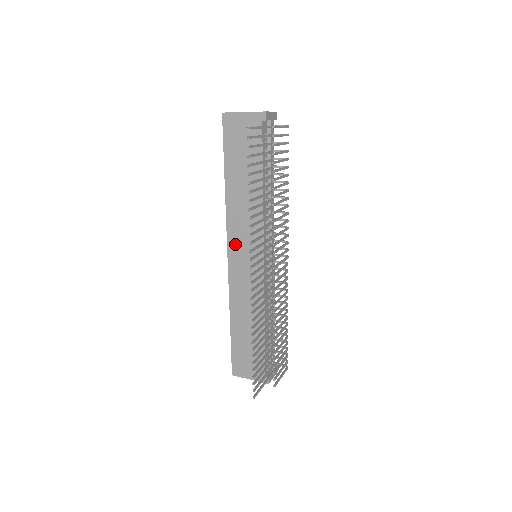
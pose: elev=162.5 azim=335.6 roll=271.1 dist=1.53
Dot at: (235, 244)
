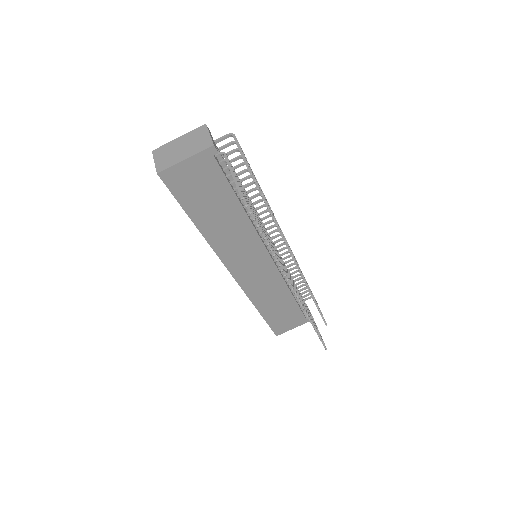
Dot at: (236, 264)
